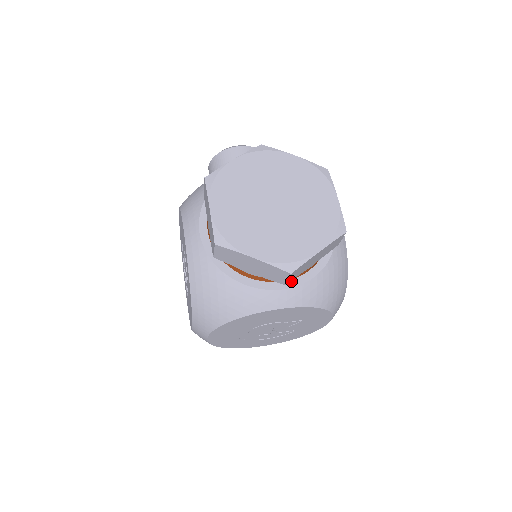
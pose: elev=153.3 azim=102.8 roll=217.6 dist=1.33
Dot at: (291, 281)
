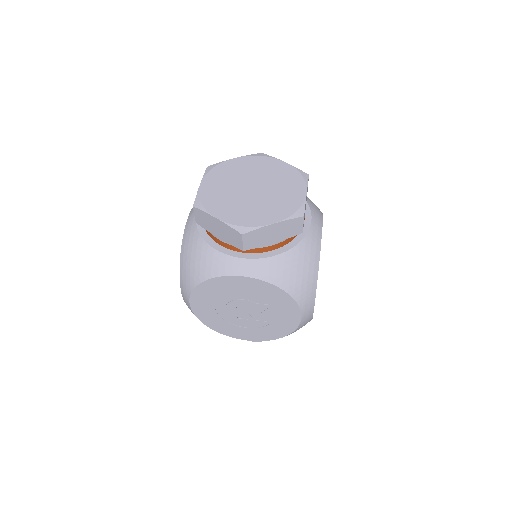
Dot at: (254, 254)
